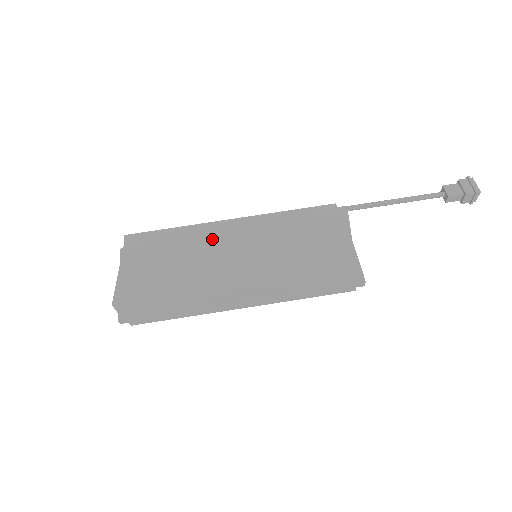
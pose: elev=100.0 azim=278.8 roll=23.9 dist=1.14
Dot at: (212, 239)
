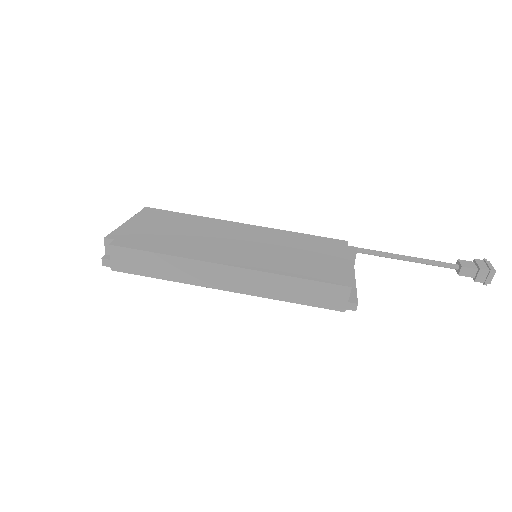
Dot at: (221, 229)
